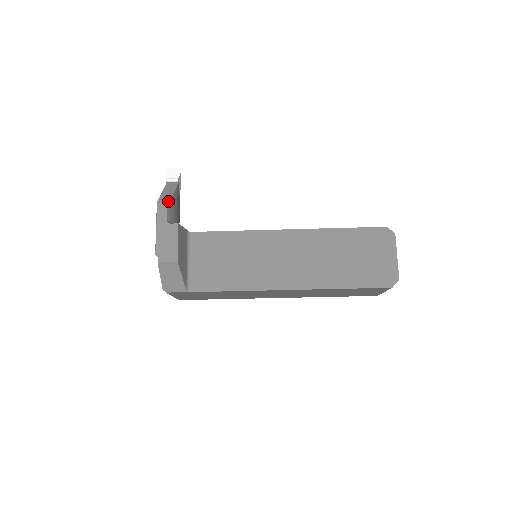
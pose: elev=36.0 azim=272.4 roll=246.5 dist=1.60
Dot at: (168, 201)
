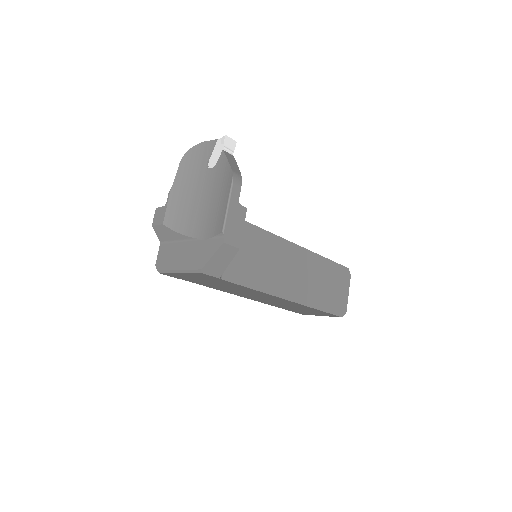
Dot at: (241, 179)
